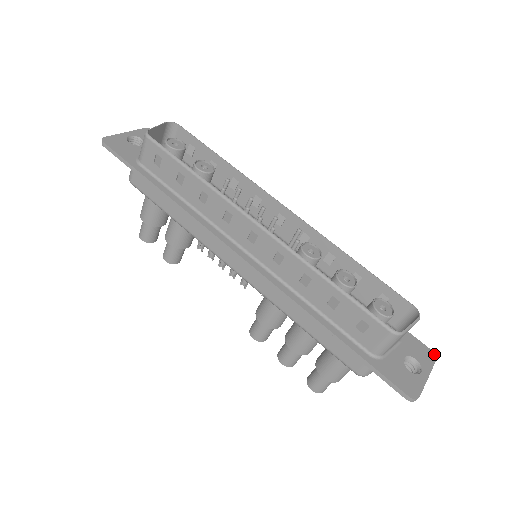
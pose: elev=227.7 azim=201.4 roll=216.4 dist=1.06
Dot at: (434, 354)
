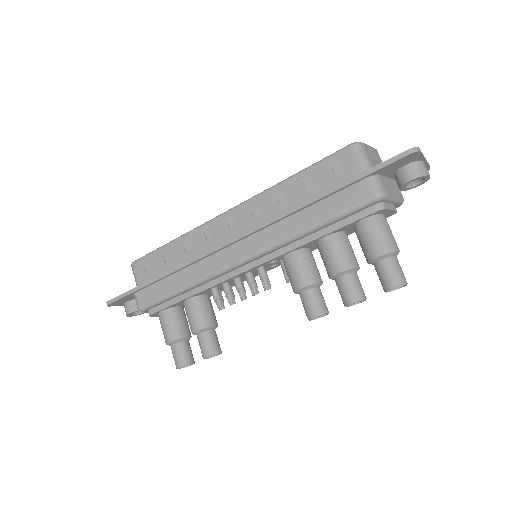
Dot at: occluded
